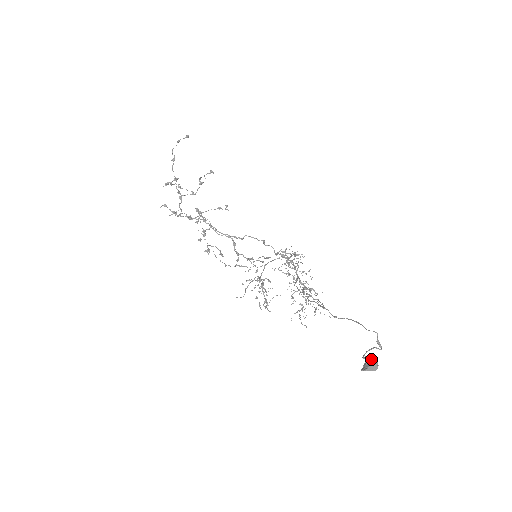
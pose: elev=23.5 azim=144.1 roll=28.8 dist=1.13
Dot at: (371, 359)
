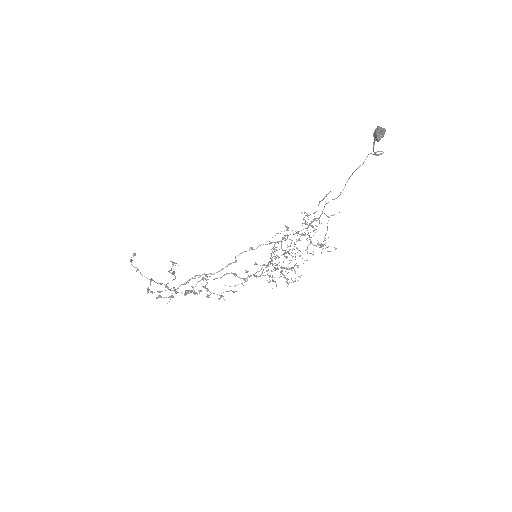
Dot at: (375, 129)
